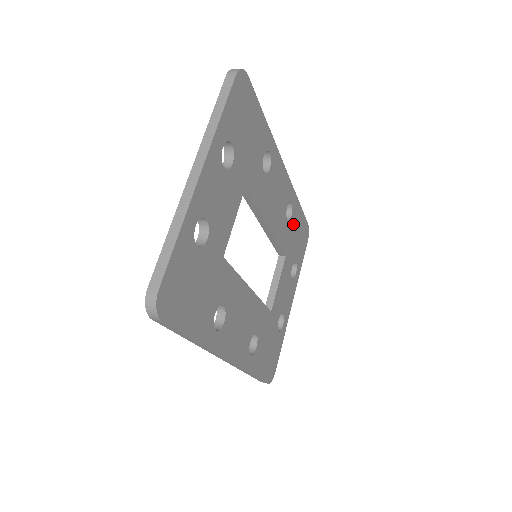
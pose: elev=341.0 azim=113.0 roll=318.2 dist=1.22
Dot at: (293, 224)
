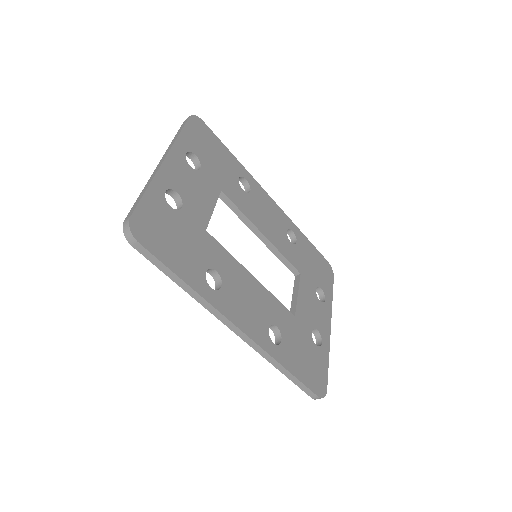
Dot at: (302, 250)
